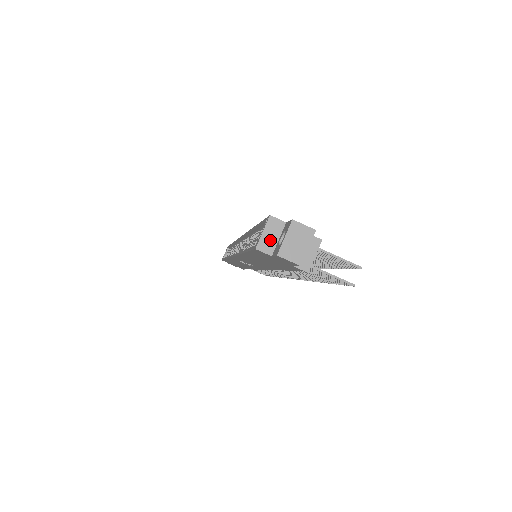
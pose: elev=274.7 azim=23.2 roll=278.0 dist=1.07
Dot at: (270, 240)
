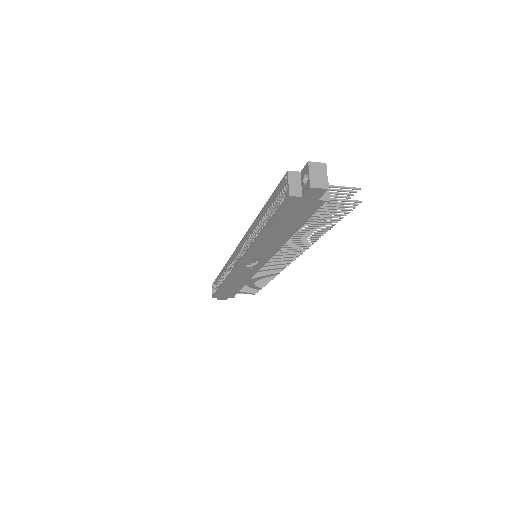
Dot at: (296, 187)
